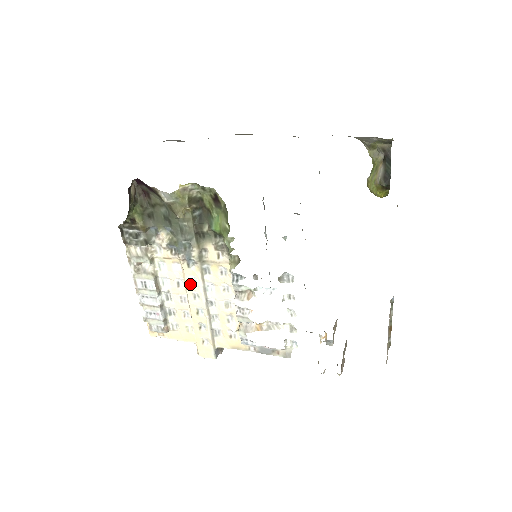
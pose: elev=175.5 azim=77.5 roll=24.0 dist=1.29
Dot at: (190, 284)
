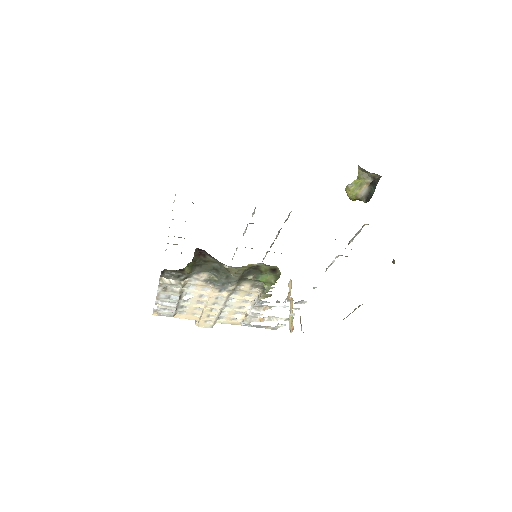
Dot at: (214, 299)
